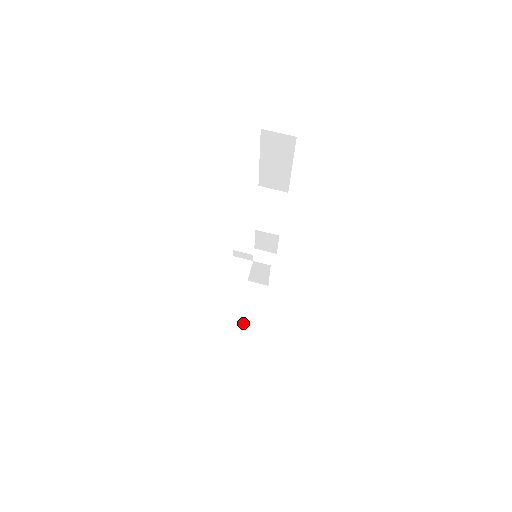
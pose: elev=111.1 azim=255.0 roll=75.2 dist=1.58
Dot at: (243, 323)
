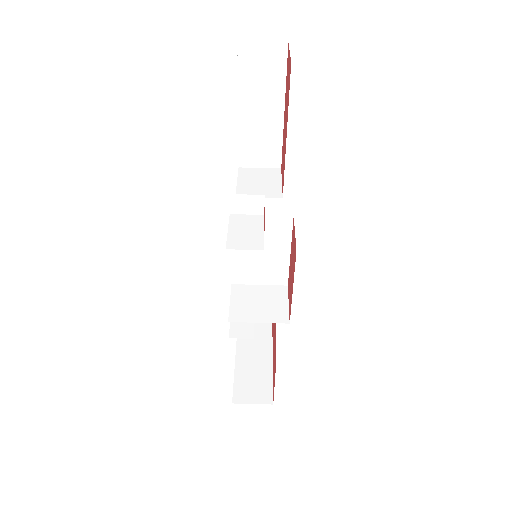
Dot at: (250, 398)
